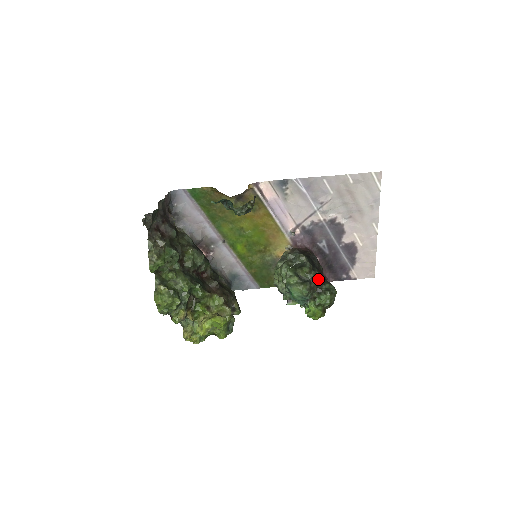
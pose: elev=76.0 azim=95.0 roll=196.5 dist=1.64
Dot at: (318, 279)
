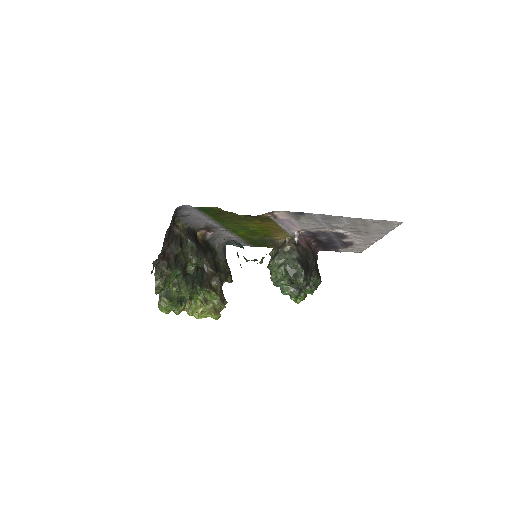
Dot at: (308, 284)
